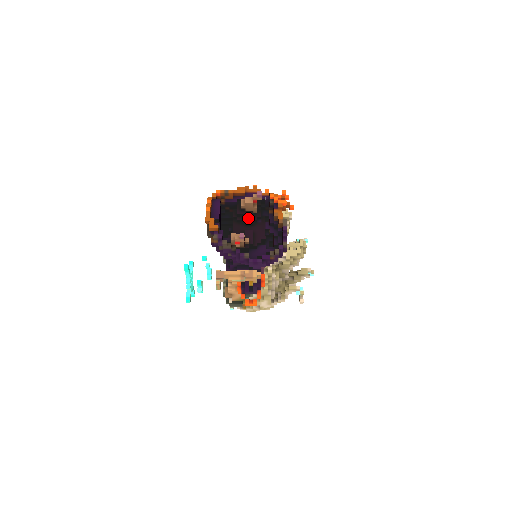
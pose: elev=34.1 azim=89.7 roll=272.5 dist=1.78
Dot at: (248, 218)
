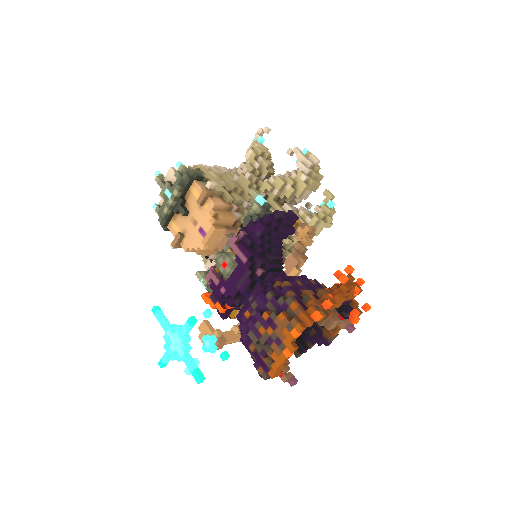
Dot at: occluded
